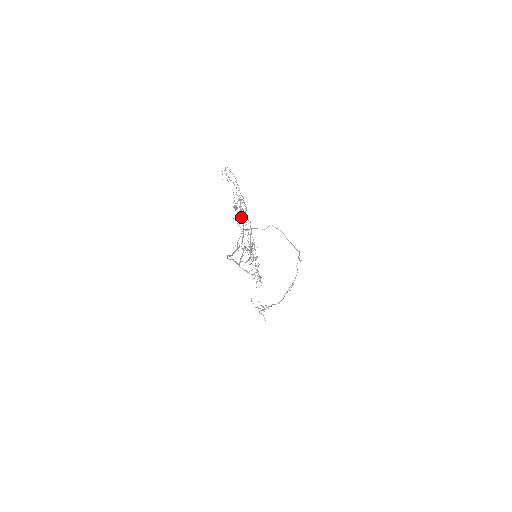
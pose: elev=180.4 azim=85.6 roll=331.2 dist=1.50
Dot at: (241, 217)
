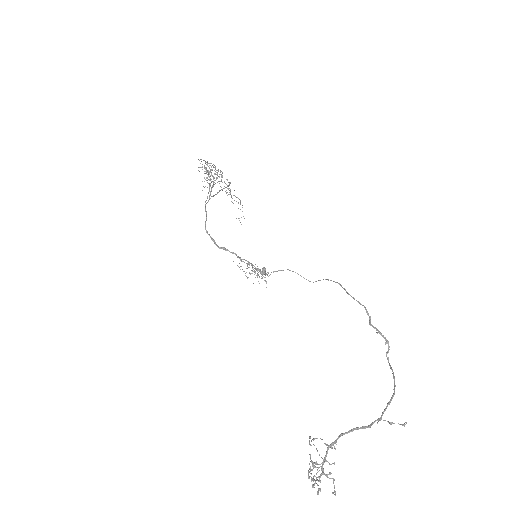
Dot at: occluded
